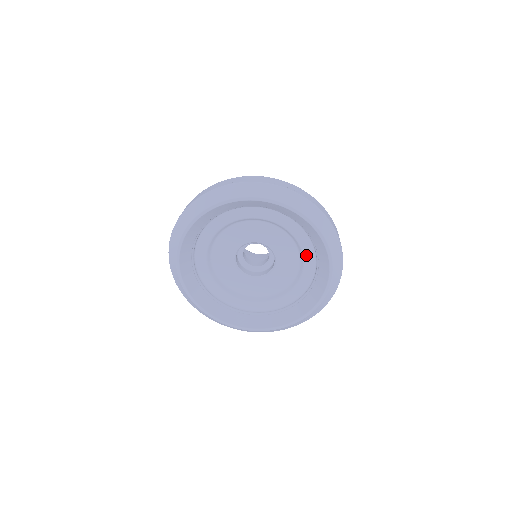
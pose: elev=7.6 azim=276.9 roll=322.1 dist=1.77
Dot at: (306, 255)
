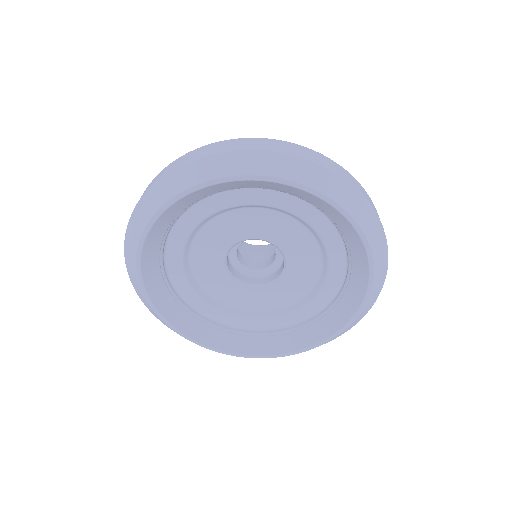
Dot at: (332, 255)
